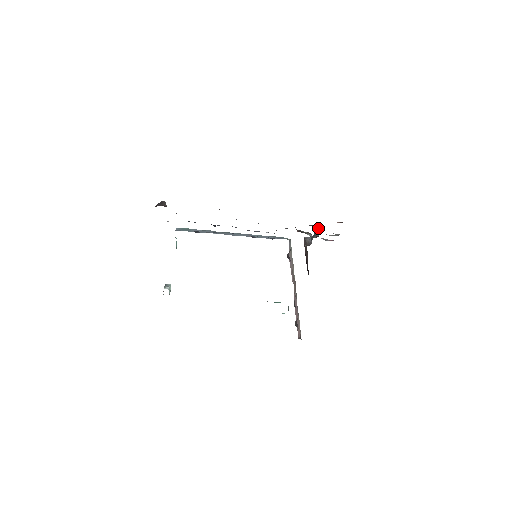
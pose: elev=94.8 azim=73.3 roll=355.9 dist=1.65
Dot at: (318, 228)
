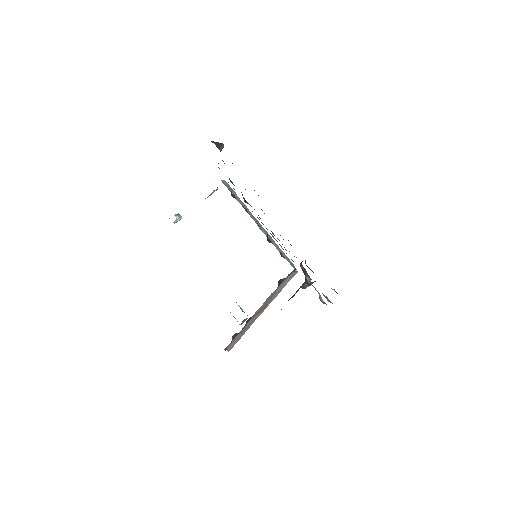
Dot at: occluded
